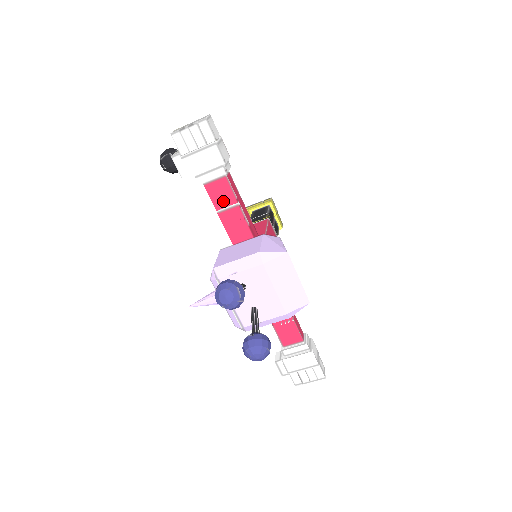
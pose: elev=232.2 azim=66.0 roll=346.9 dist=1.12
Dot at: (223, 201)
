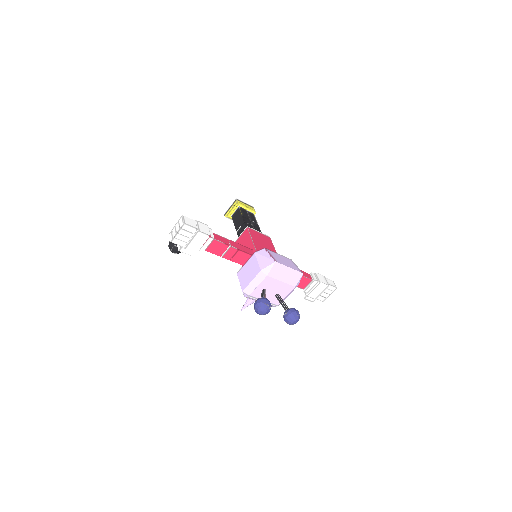
Dot at: (221, 250)
